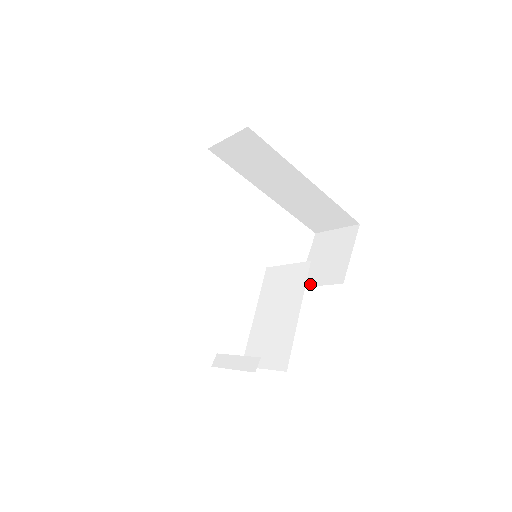
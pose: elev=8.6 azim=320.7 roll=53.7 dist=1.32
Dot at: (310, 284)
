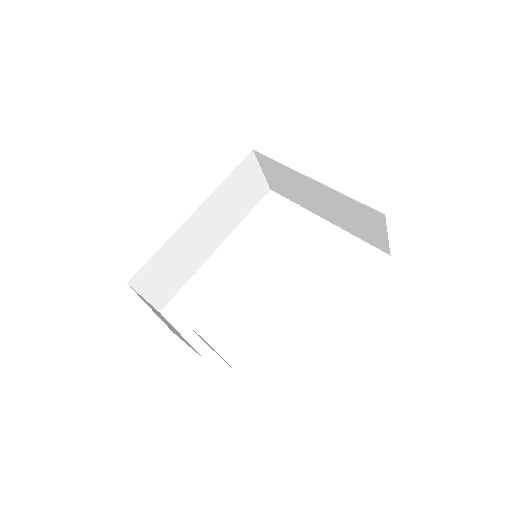
Dot at: occluded
